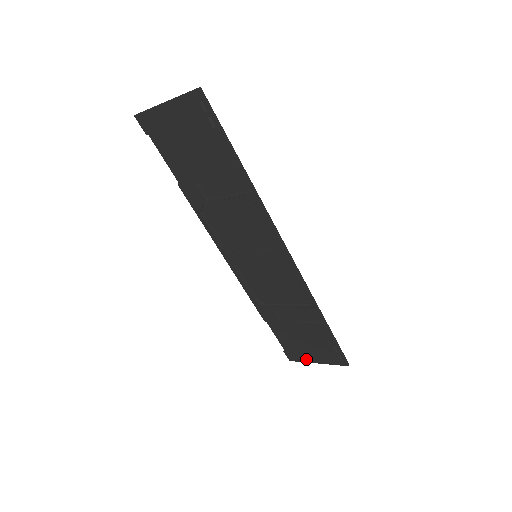
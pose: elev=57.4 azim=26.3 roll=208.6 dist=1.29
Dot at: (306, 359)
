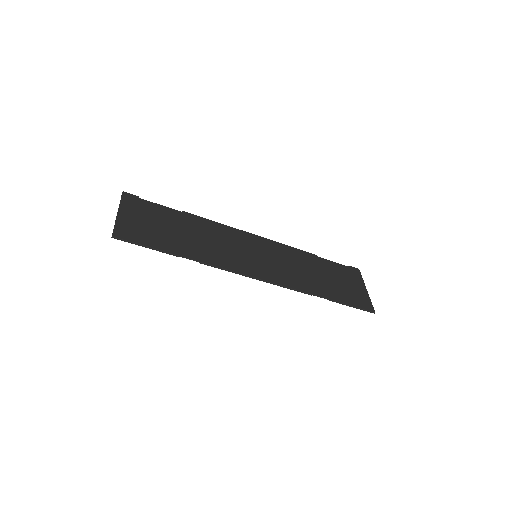
Dot at: (359, 282)
